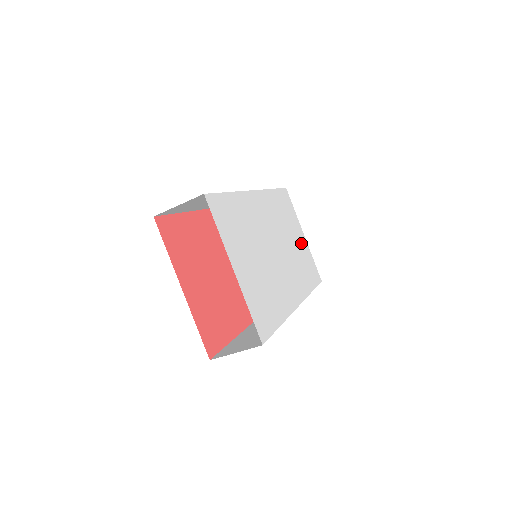
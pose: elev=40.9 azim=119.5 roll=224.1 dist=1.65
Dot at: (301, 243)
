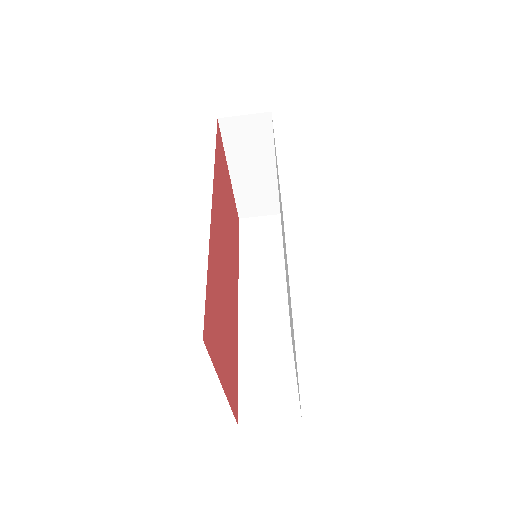
Dot at: occluded
